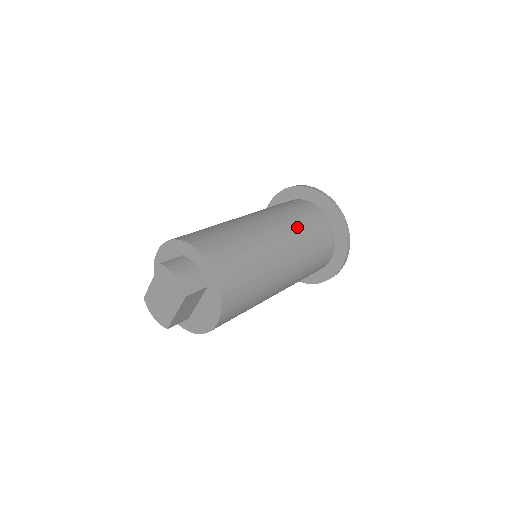
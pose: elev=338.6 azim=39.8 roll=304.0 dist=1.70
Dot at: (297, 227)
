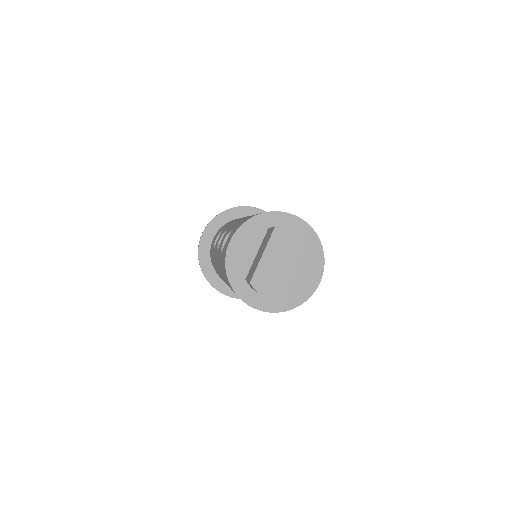
Dot at: occluded
